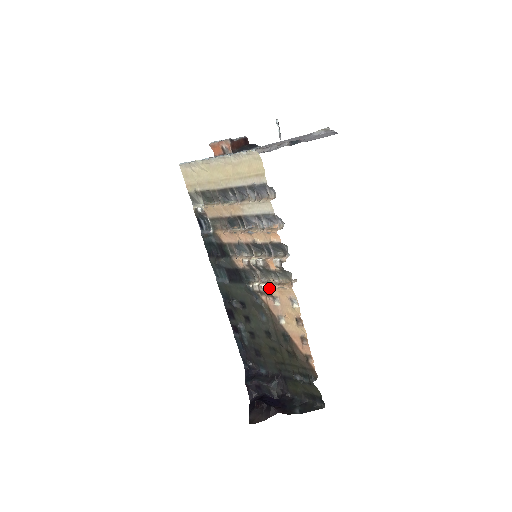
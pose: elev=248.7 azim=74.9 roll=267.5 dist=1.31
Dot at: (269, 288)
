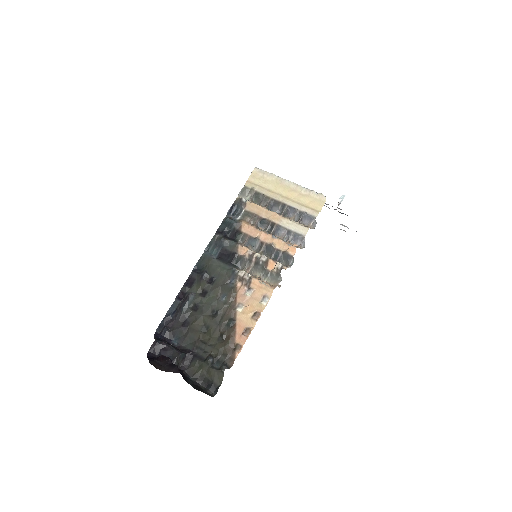
Dot at: (252, 280)
